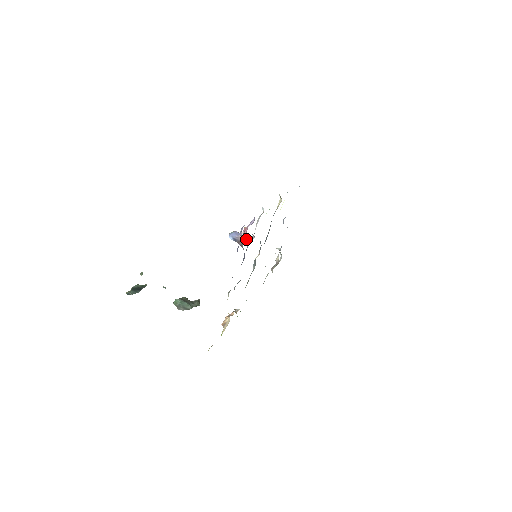
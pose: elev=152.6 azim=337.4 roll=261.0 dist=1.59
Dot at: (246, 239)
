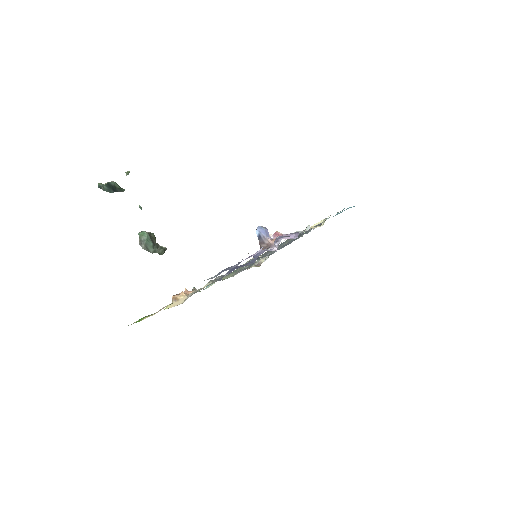
Dot at: (274, 249)
